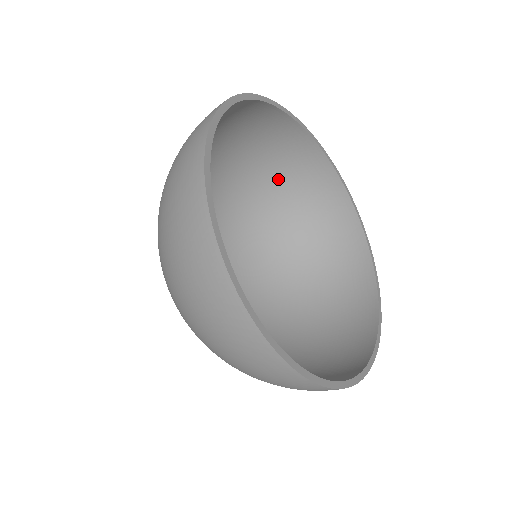
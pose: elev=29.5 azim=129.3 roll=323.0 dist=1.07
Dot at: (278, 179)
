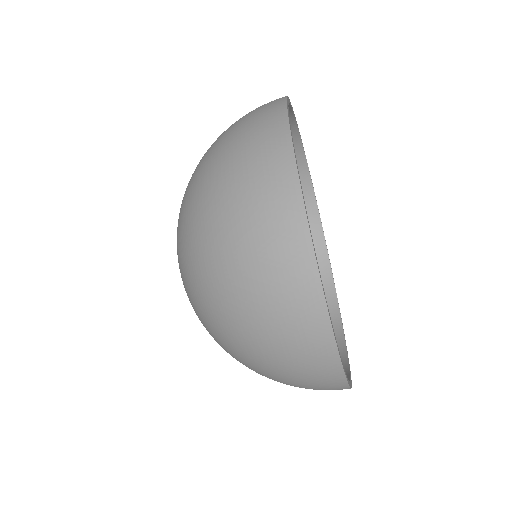
Dot at: occluded
